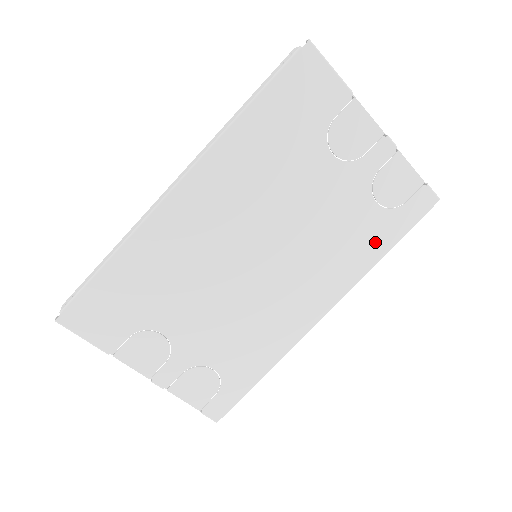
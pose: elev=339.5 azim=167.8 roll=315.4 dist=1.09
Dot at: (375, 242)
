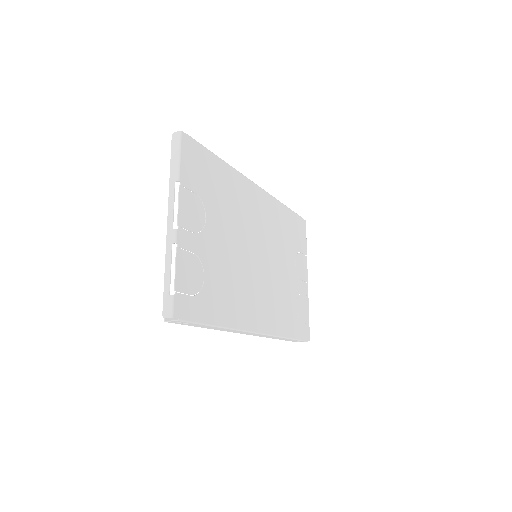
Dot at: (289, 325)
